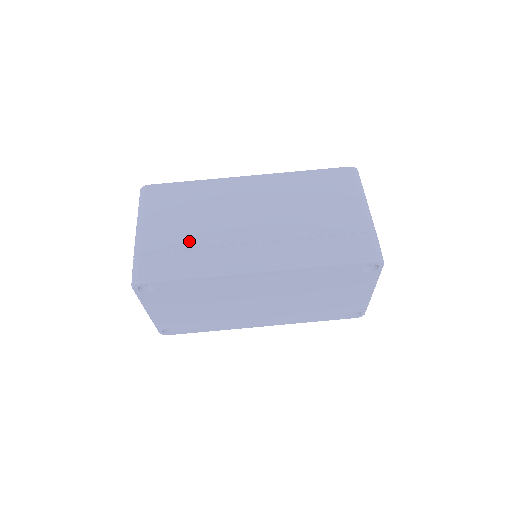
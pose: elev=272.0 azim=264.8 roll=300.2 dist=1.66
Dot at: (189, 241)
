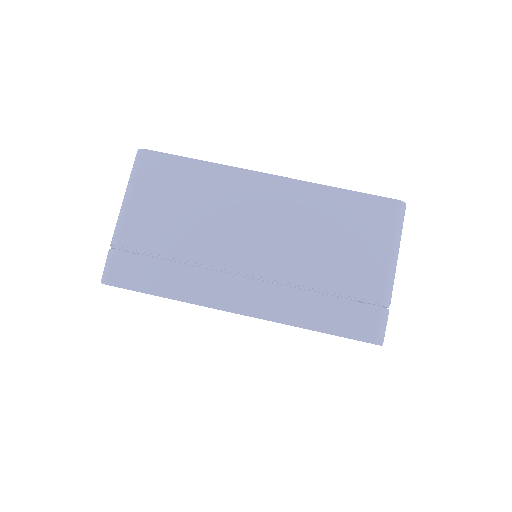
Dot at: (174, 248)
